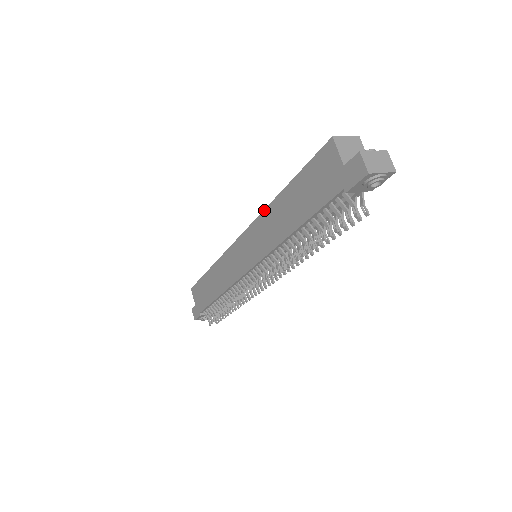
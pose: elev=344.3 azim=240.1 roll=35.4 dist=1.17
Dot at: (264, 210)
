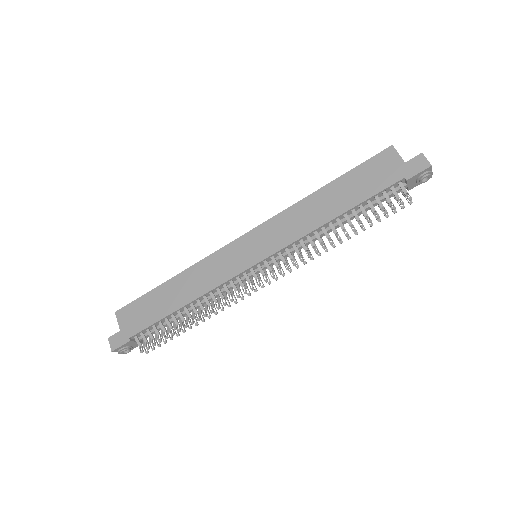
Dot at: (293, 205)
